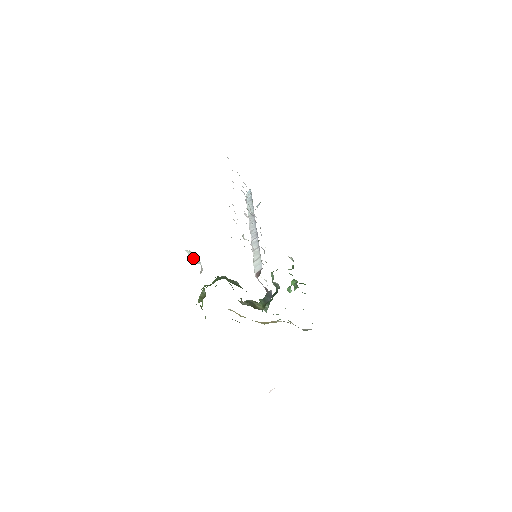
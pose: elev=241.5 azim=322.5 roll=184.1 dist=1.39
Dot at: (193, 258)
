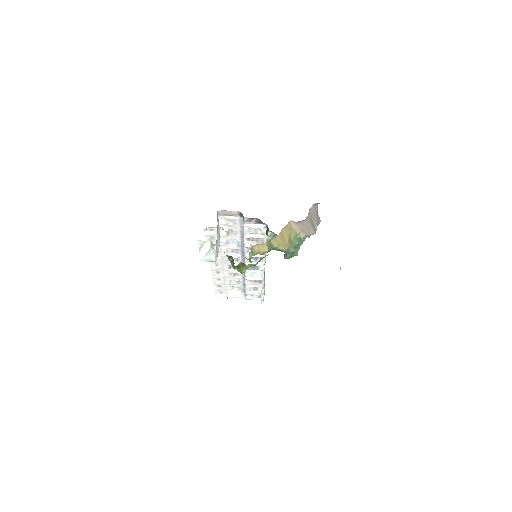
Dot at: (207, 256)
